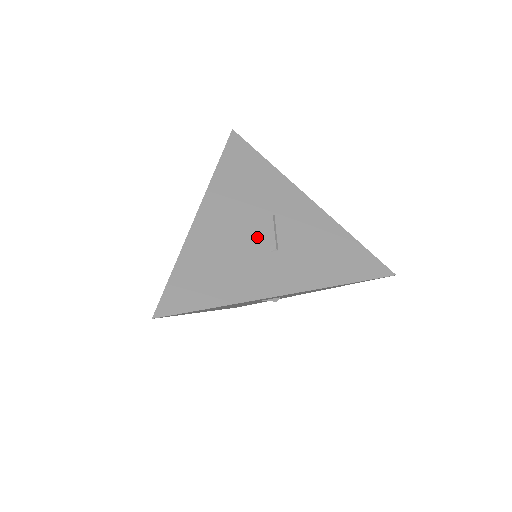
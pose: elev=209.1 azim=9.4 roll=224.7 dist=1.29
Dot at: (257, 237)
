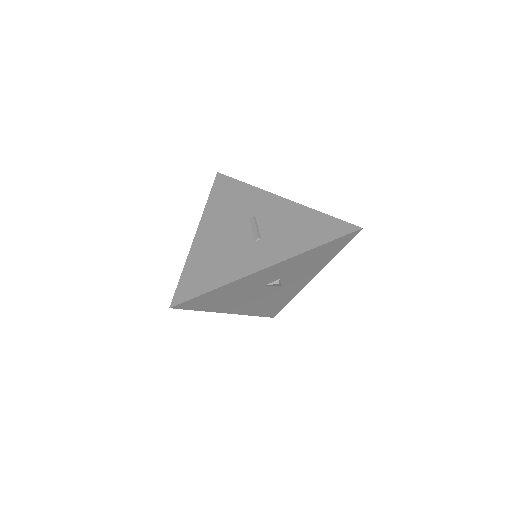
Dot at: (243, 235)
